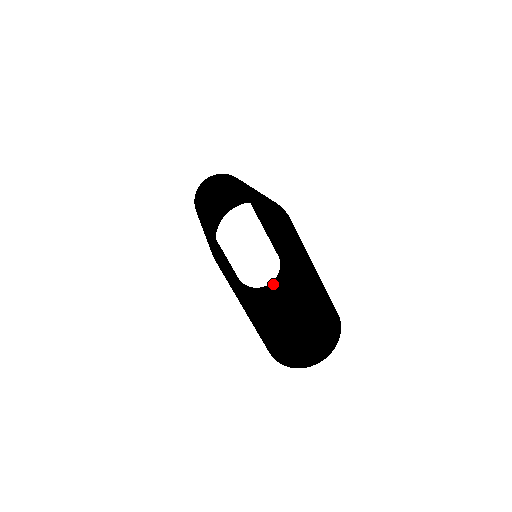
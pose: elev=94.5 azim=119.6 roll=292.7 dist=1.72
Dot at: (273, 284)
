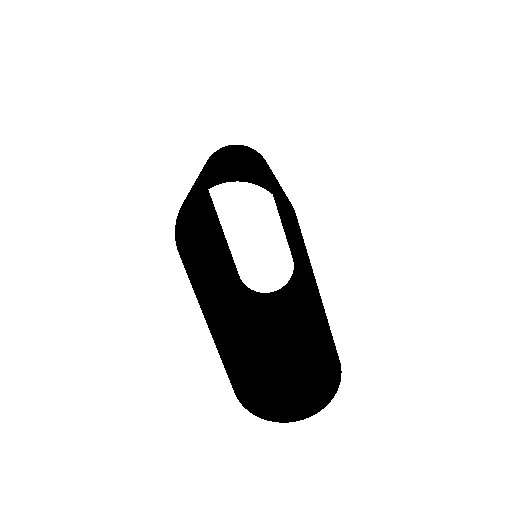
Dot at: (279, 292)
